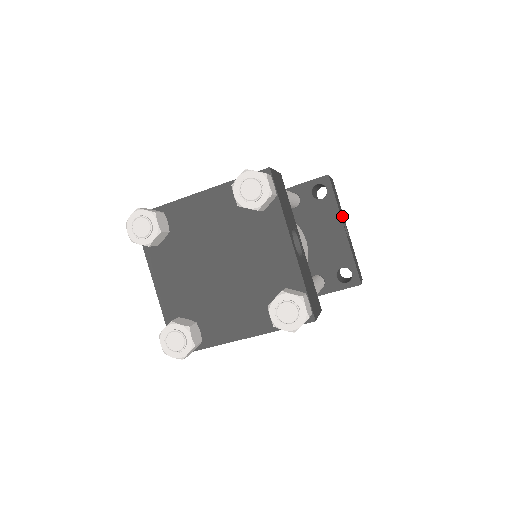
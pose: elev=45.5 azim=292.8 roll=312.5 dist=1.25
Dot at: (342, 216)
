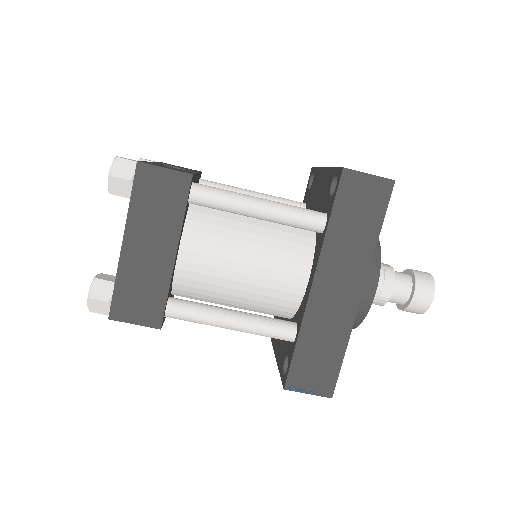
Dot at: occluded
